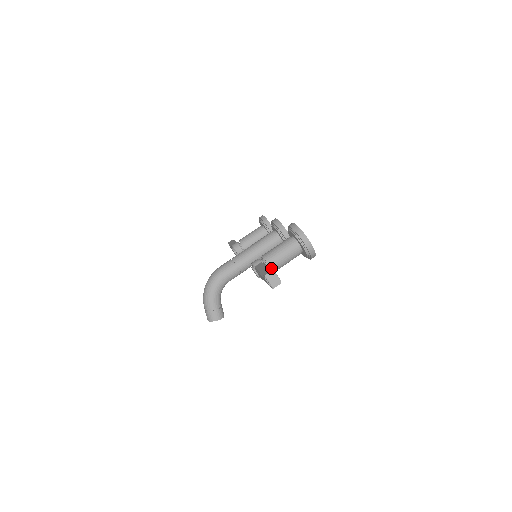
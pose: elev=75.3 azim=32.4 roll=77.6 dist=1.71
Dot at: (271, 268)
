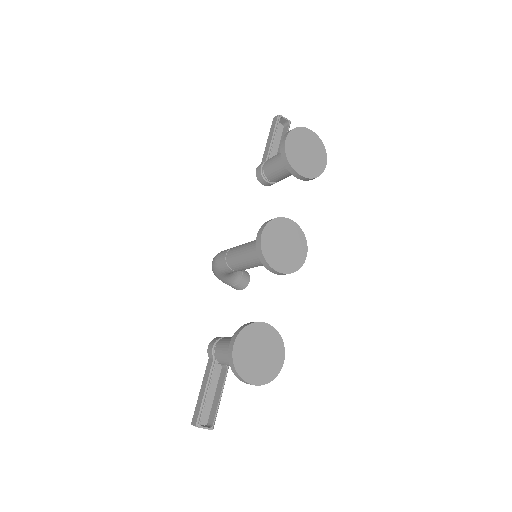
Dot at: (202, 410)
